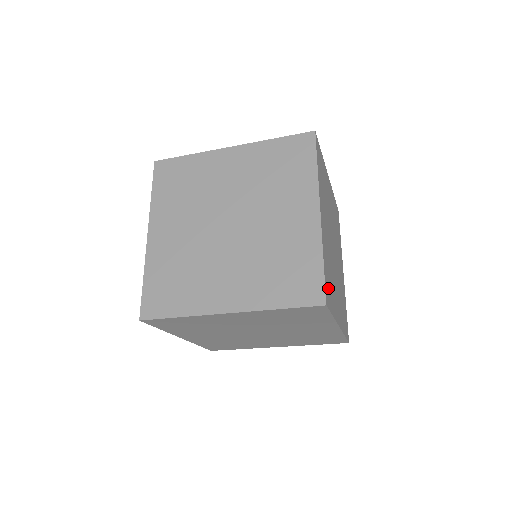
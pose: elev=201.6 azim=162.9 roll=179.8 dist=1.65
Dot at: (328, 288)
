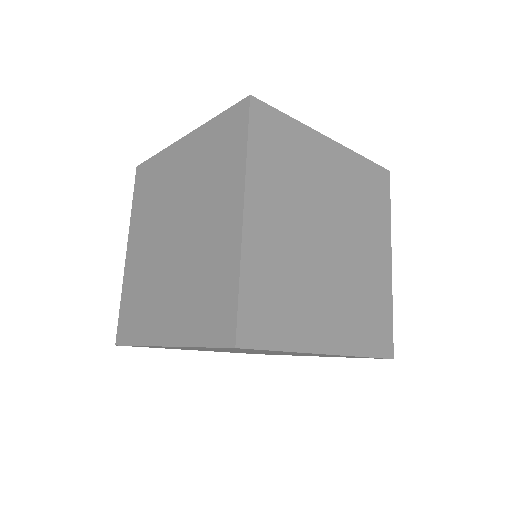
Dot at: (261, 317)
